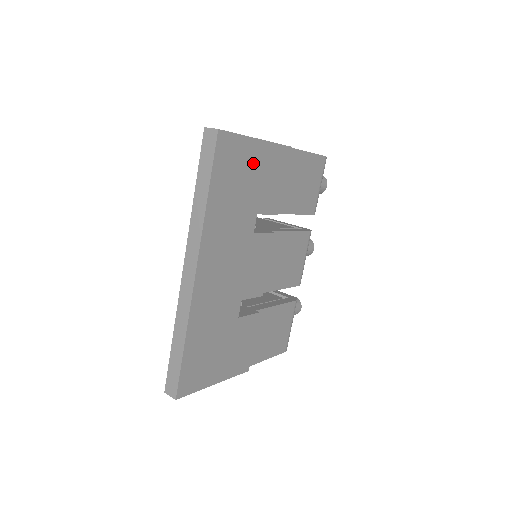
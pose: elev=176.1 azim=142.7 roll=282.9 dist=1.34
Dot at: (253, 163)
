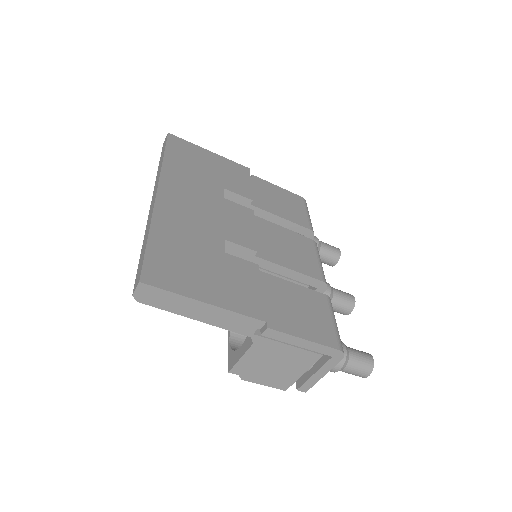
Dot at: (209, 160)
